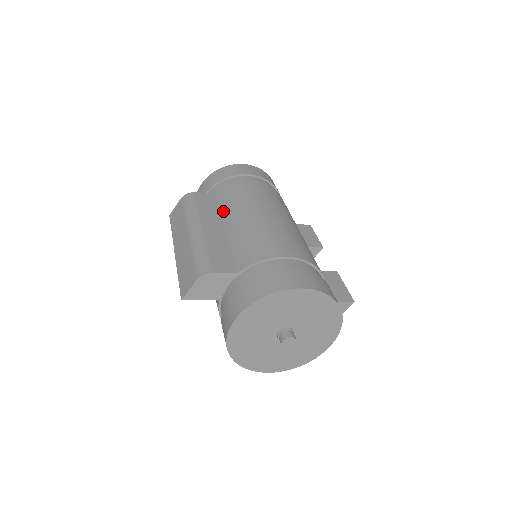
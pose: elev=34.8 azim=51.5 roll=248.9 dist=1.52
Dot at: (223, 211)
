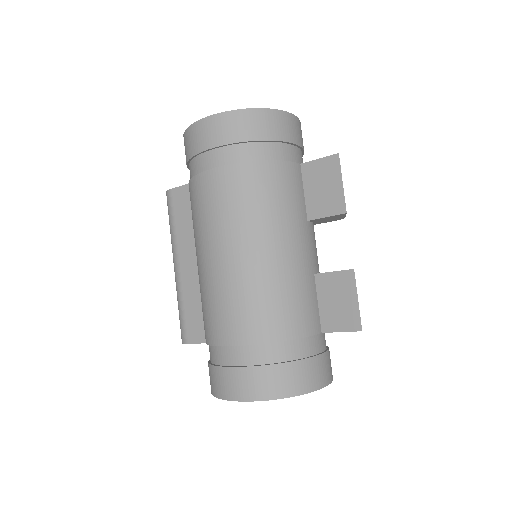
Dot at: (193, 231)
